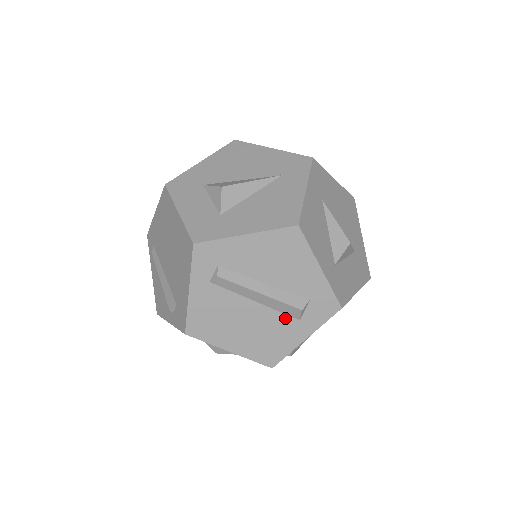
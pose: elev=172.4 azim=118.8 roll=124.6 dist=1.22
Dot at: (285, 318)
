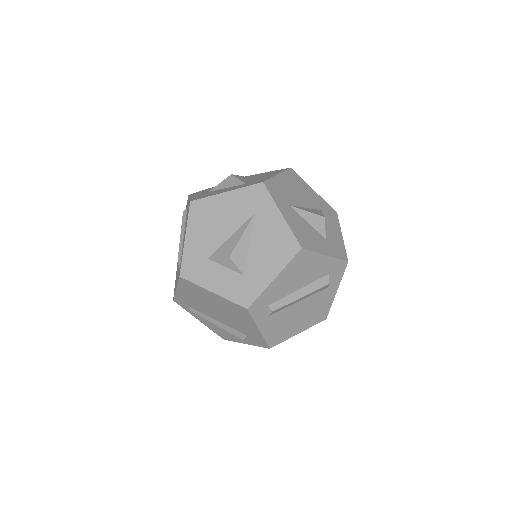
Dot at: (320, 293)
